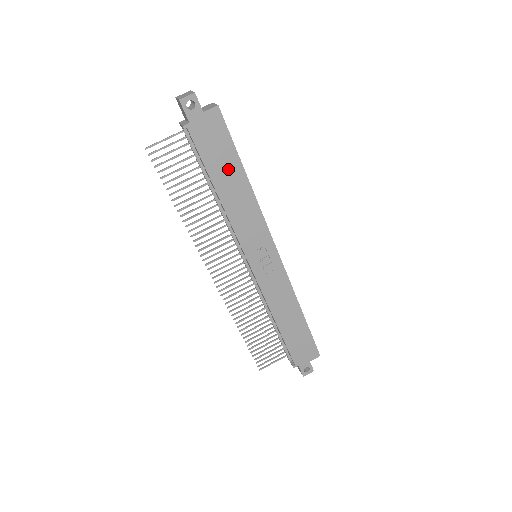
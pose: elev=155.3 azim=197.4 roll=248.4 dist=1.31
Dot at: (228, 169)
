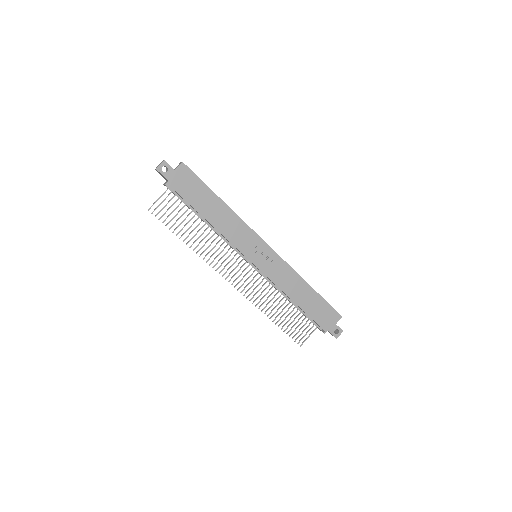
Dot at: (207, 201)
